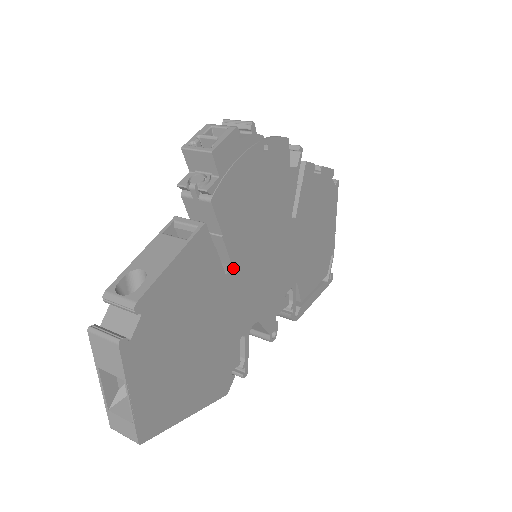
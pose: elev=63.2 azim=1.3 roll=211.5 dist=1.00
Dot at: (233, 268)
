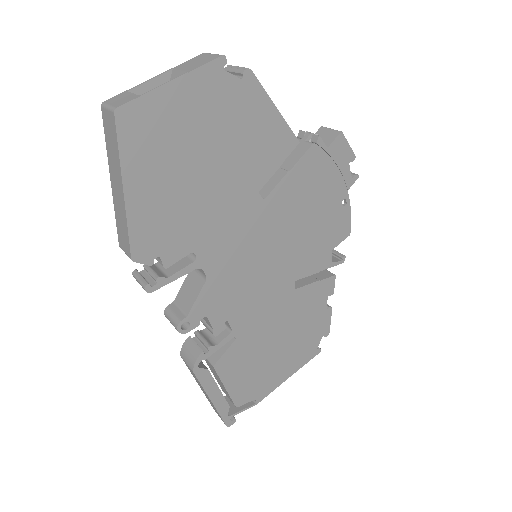
Dot at: (263, 202)
